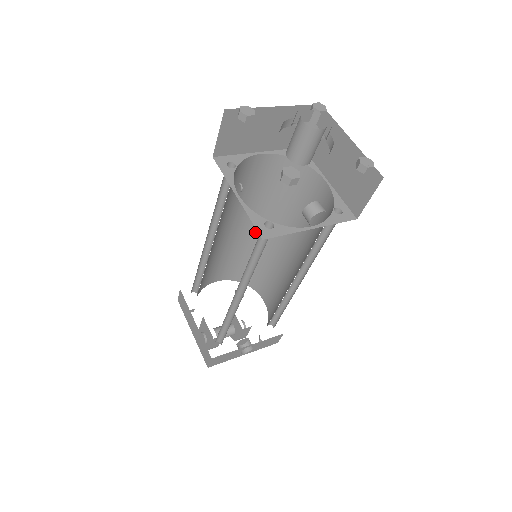
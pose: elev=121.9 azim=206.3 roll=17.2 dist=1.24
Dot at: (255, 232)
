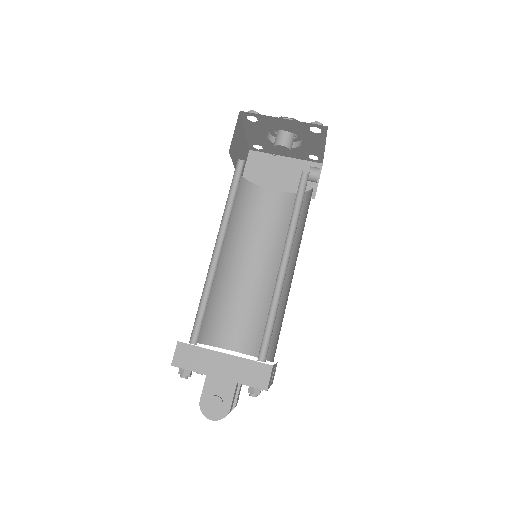
Dot at: (222, 264)
